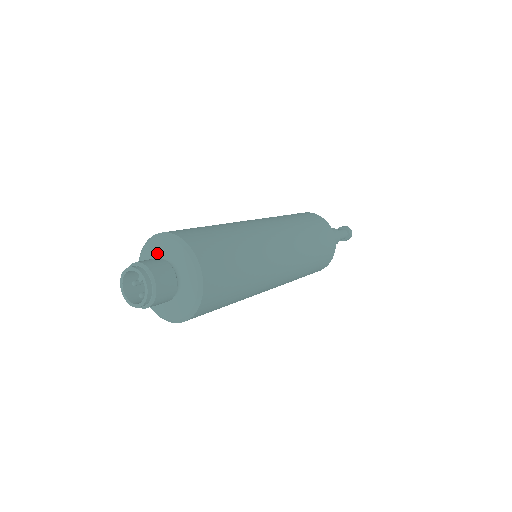
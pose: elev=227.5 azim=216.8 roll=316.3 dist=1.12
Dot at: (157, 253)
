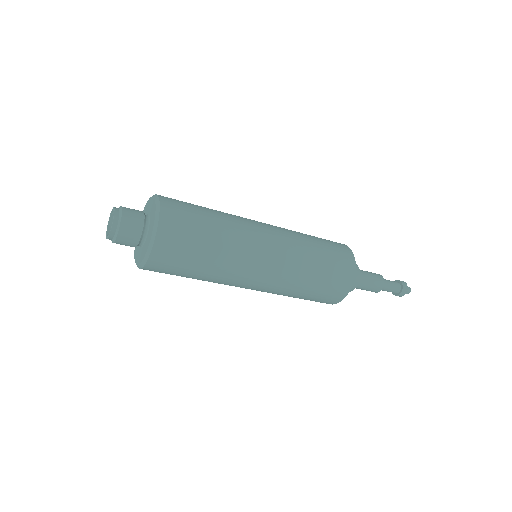
Dot at: occluded
